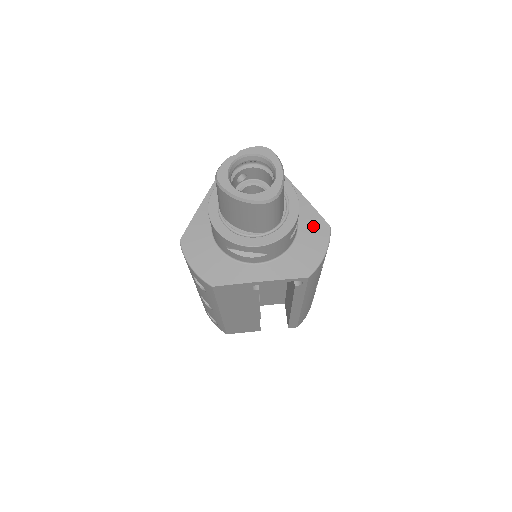
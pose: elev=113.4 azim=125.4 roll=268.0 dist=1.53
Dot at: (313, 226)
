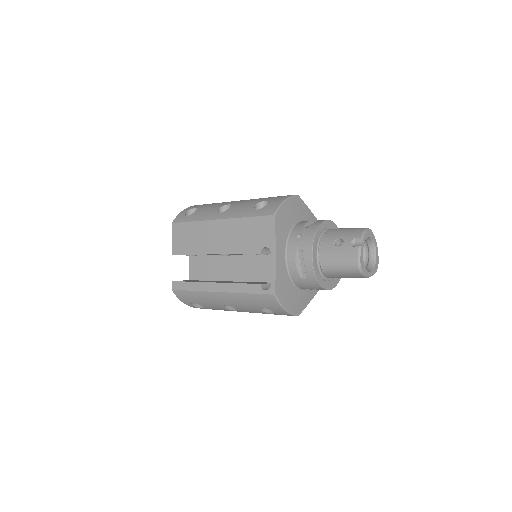
Dot at: occluded
